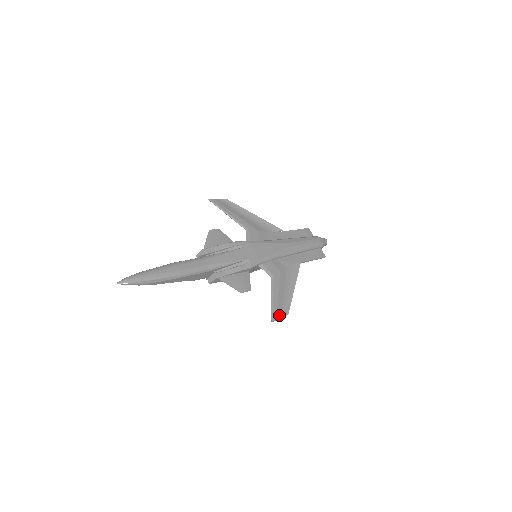
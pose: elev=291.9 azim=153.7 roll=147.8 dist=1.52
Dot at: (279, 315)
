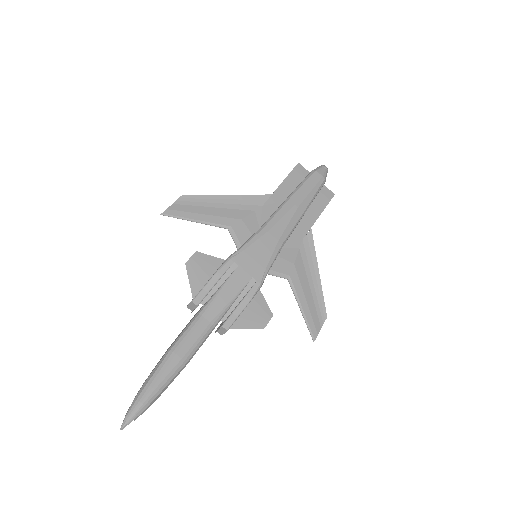
Dot at: (318, 326)
